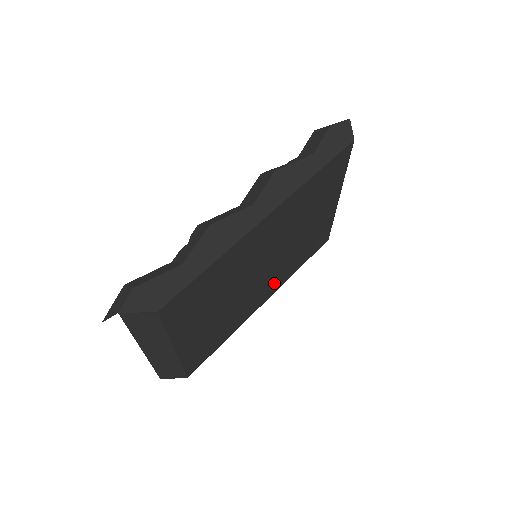
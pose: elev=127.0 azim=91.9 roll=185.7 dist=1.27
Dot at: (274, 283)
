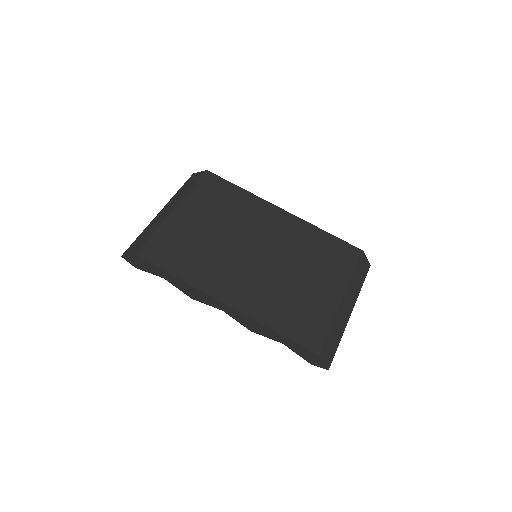
Dot at: (247, 294)
